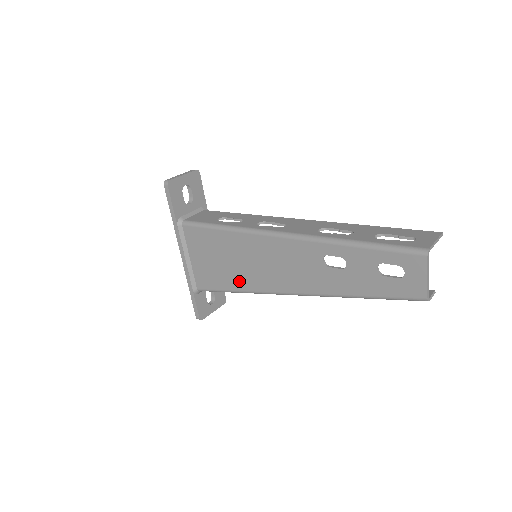
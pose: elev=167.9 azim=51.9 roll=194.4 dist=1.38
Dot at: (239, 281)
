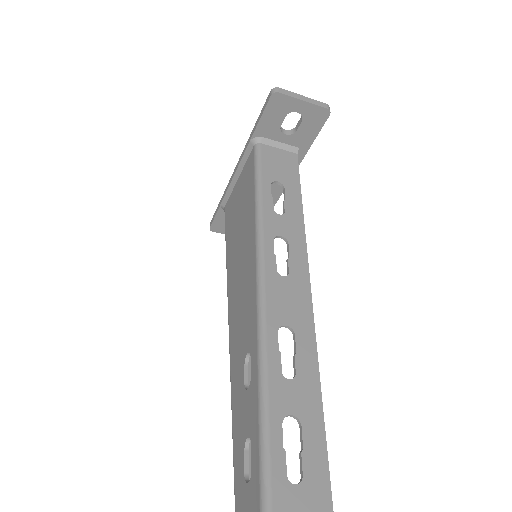
Dot at: (231, 252)
